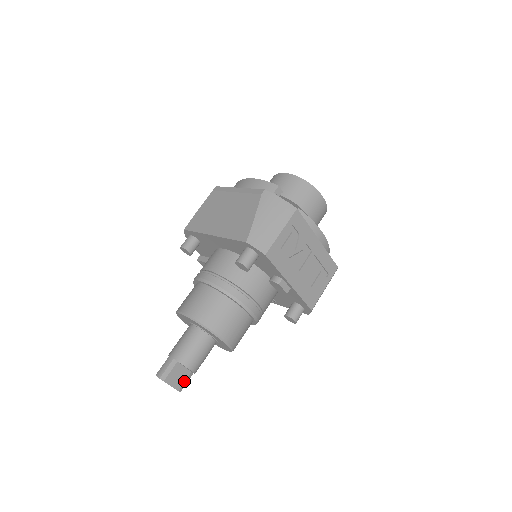
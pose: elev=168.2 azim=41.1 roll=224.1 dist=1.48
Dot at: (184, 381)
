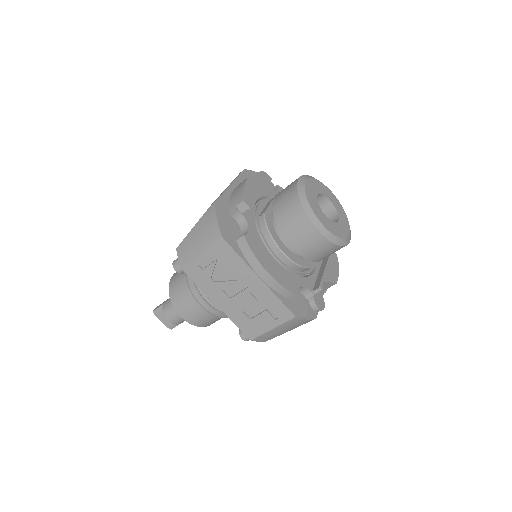
Dot at: (172, 324)
